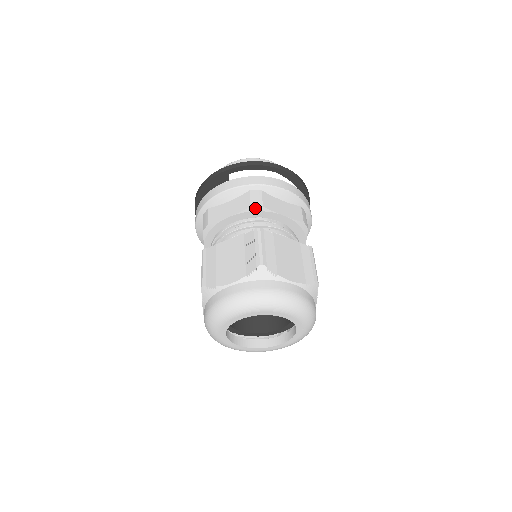
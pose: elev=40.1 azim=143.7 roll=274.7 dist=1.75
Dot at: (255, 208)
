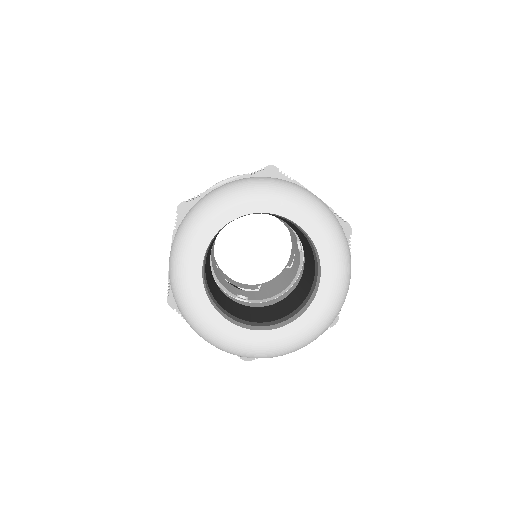
Dot at: occluded
